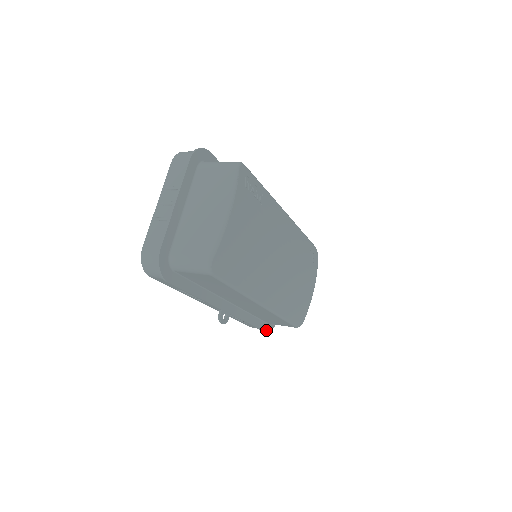
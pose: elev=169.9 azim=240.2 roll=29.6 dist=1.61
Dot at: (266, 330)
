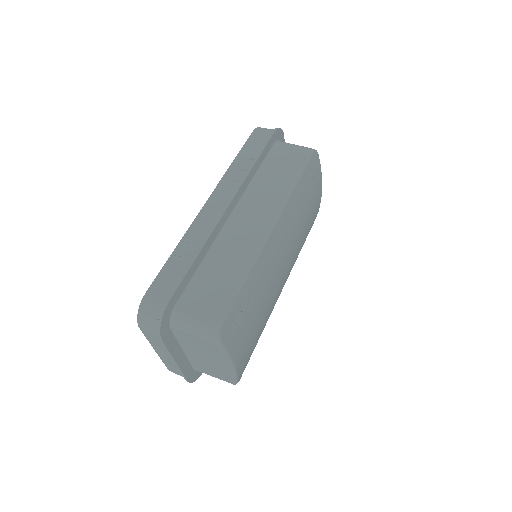
Dot at: occluded
